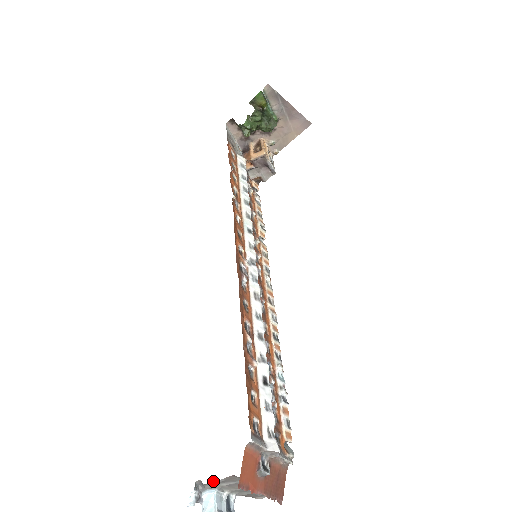
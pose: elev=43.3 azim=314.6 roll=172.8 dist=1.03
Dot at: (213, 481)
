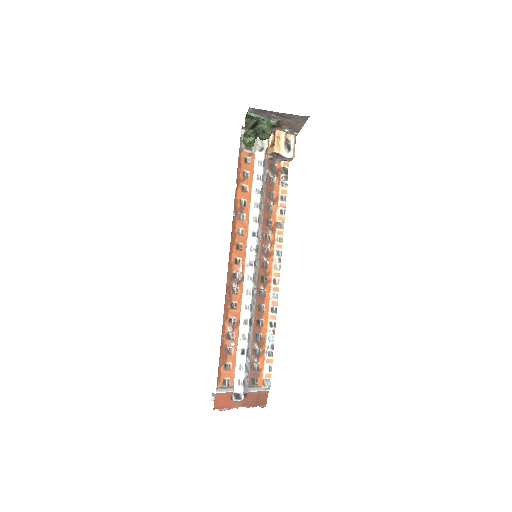
Dot at: occluded
